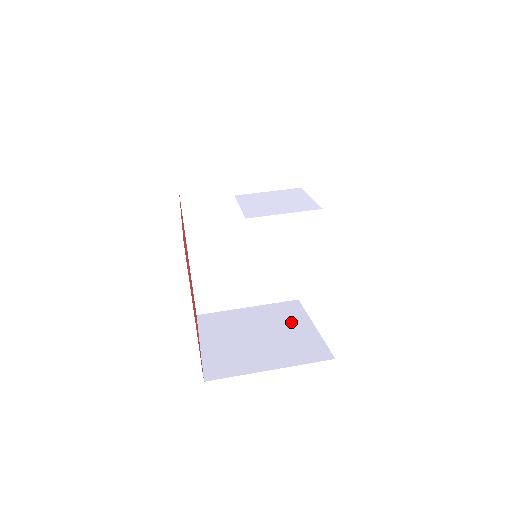
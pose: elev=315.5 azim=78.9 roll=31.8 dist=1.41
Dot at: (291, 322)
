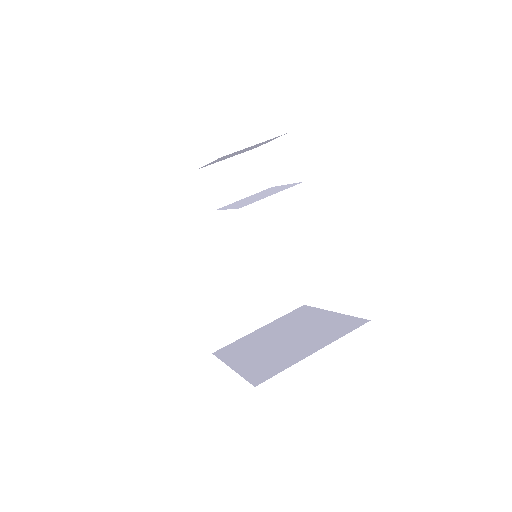
Dot at: (309, 319)
